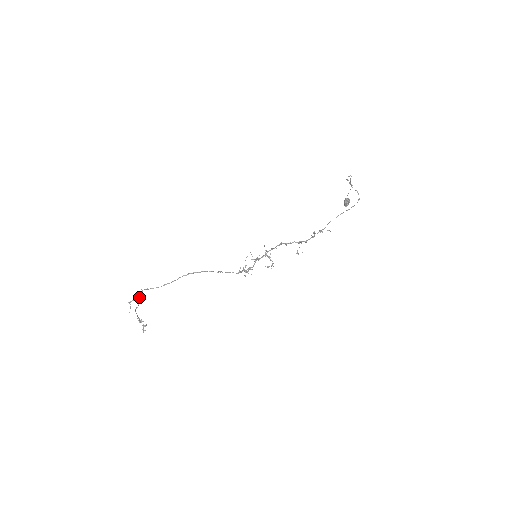
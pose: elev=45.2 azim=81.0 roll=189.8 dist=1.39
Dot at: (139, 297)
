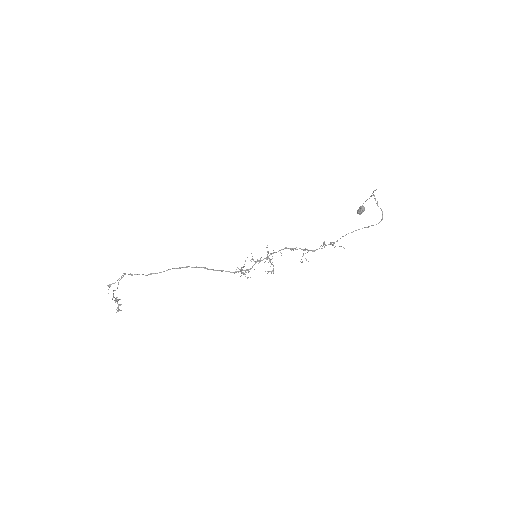
Dot at: (120, 279)
